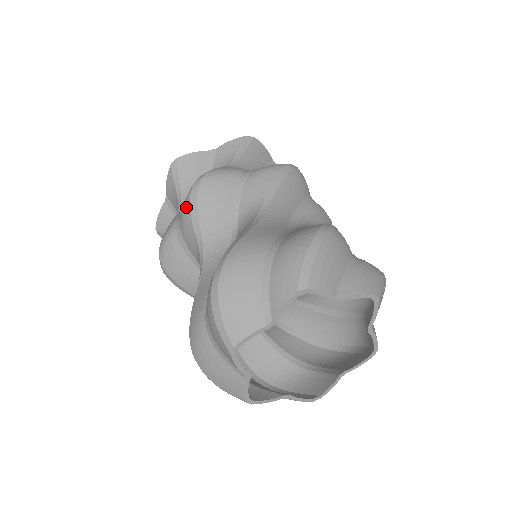
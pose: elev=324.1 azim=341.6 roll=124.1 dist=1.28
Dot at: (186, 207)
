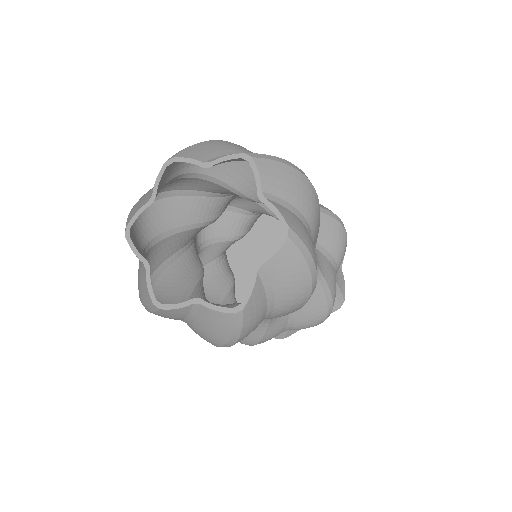
Dot at: occluded
